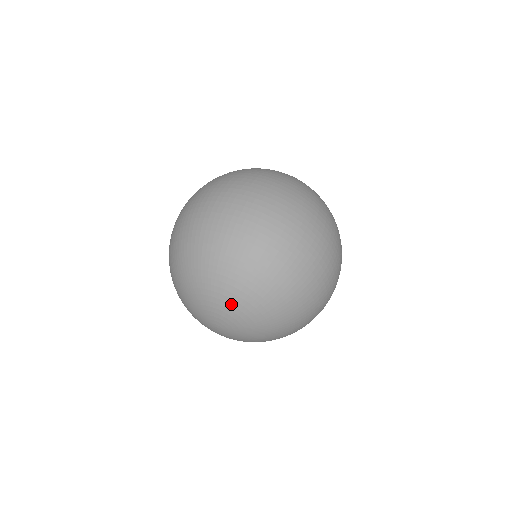
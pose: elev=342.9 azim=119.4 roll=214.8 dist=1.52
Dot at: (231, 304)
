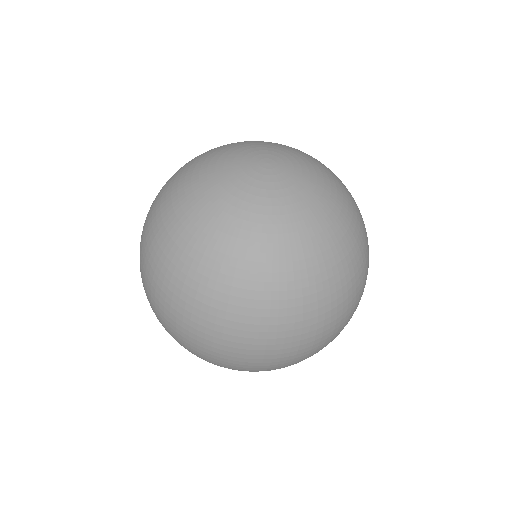
Dot at: occluded
